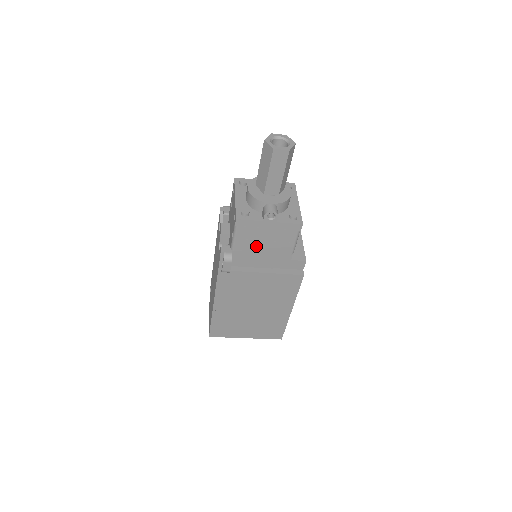
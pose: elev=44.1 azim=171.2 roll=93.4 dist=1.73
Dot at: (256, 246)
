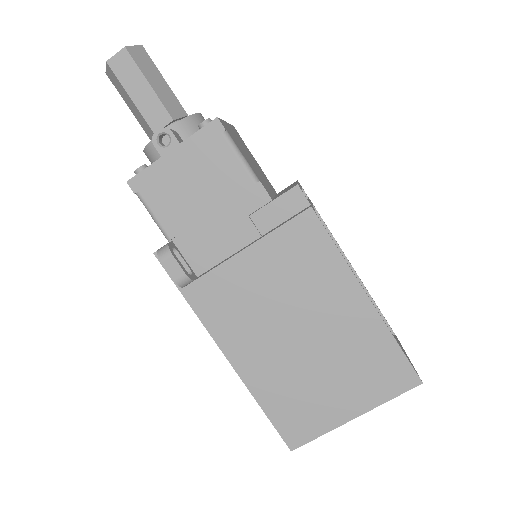
Dot at: (193, 208)
